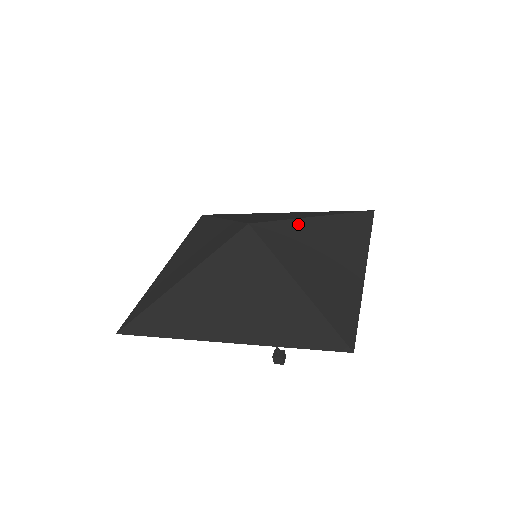
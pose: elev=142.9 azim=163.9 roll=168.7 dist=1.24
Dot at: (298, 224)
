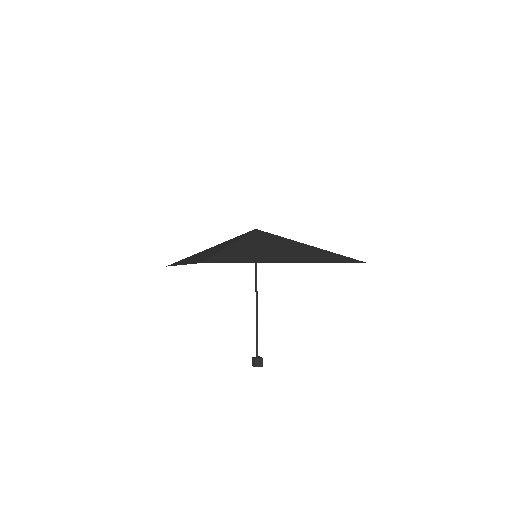
Dot at: (286, 240)
